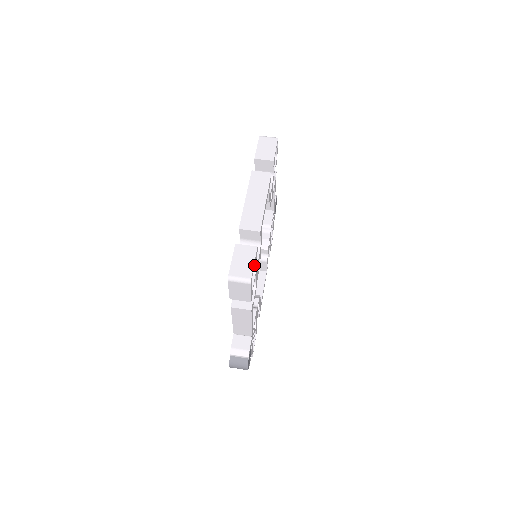
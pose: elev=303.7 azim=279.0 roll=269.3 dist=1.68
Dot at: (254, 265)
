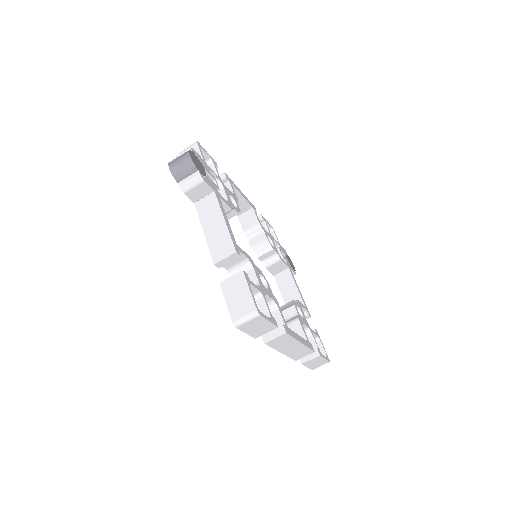
Dot at: (314, 342)
